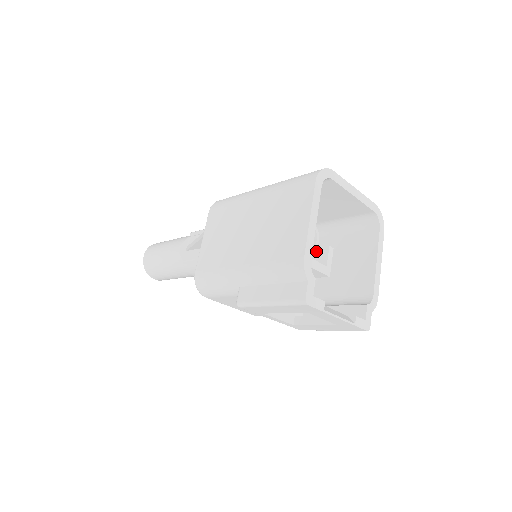
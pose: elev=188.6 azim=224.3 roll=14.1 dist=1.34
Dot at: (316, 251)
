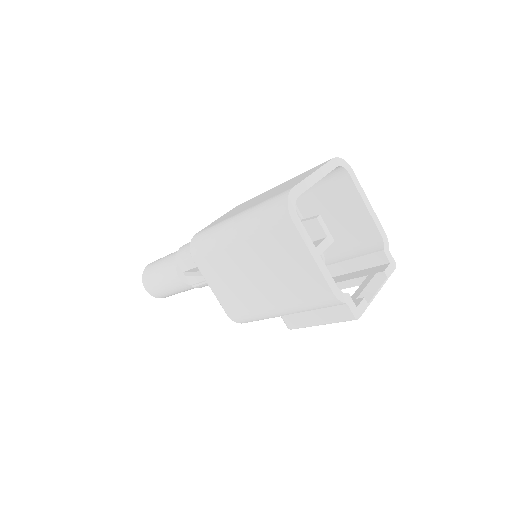
Dot at: (307, 226)
